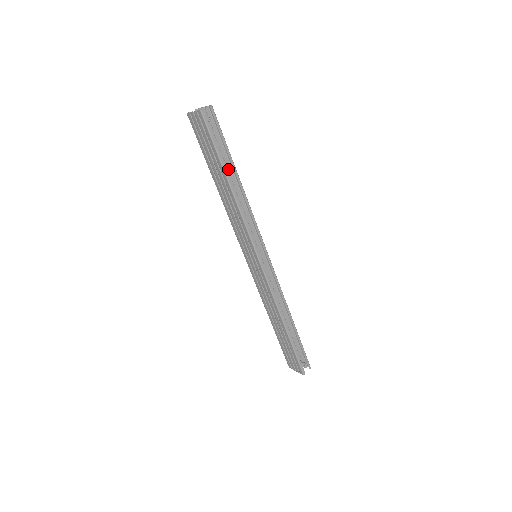
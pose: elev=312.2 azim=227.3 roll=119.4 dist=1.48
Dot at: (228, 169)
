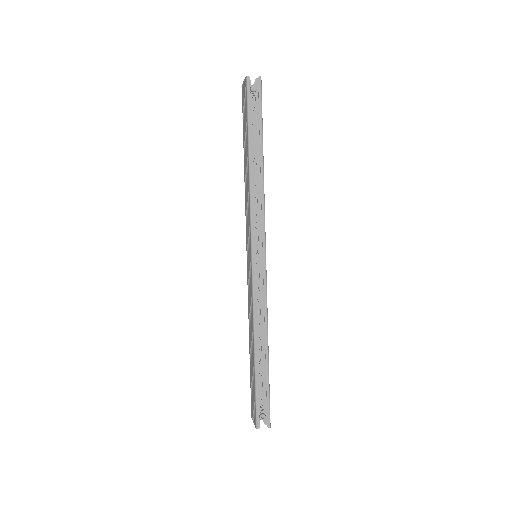
Dot at: (256, 147)
